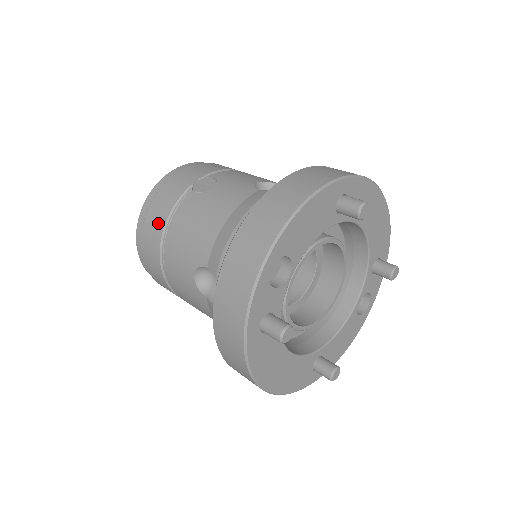
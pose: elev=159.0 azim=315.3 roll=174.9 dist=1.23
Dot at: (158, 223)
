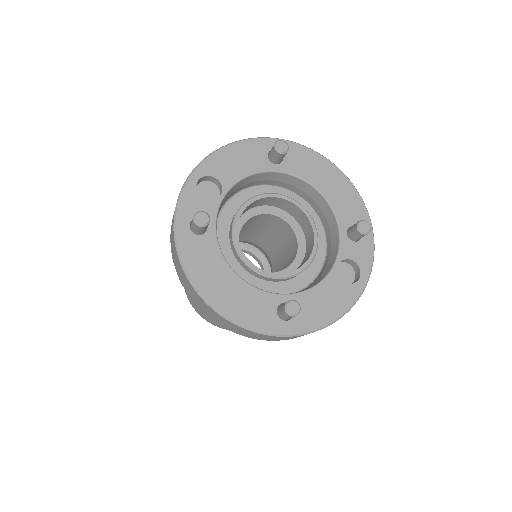
Dot at: occluded
